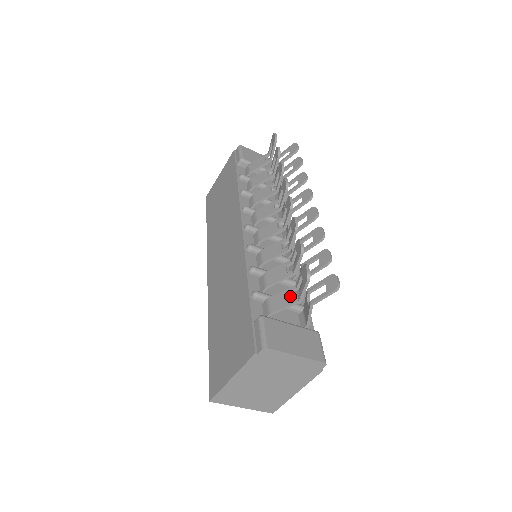
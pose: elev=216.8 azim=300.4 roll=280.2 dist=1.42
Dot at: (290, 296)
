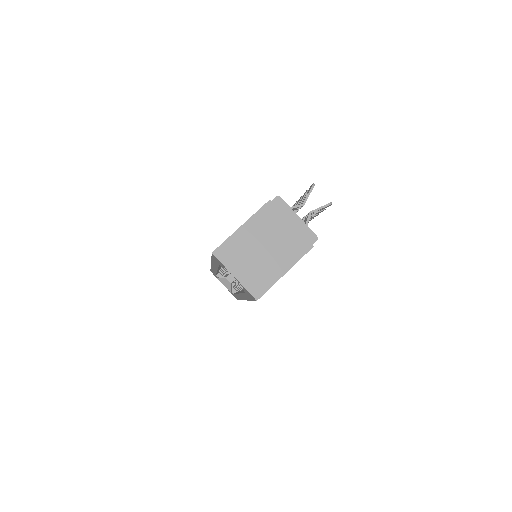
Dot at: occluded
